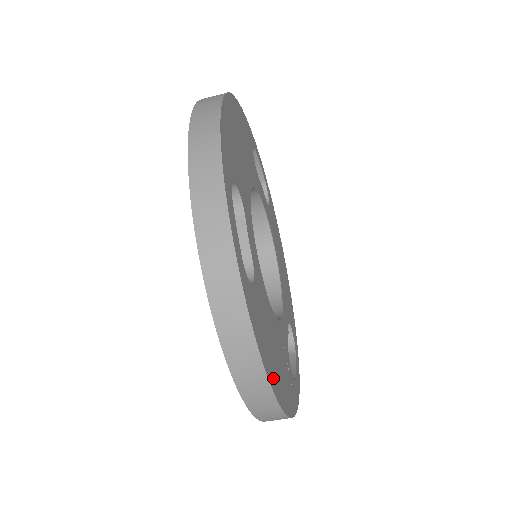
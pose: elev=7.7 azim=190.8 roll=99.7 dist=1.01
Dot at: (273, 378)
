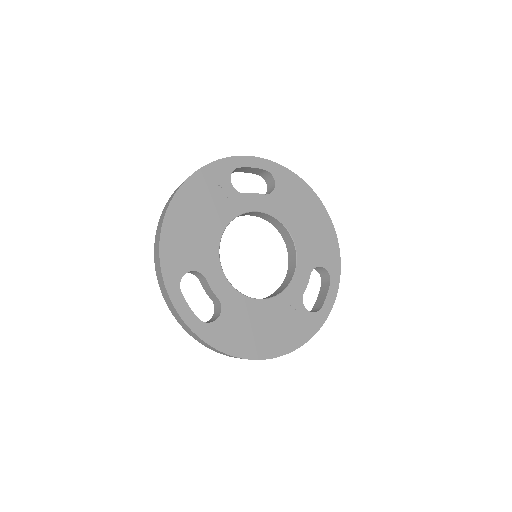
Dot at: (254, 351)
